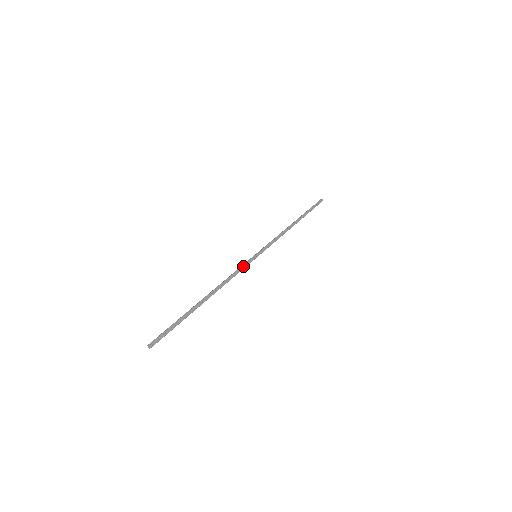
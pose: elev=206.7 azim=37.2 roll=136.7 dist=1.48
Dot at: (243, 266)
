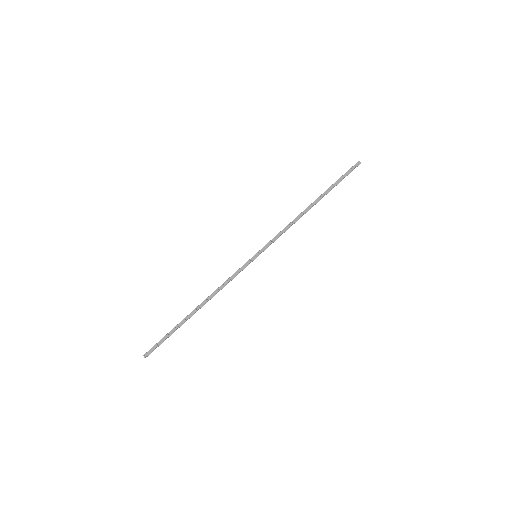
Dot at: (238, 270)
